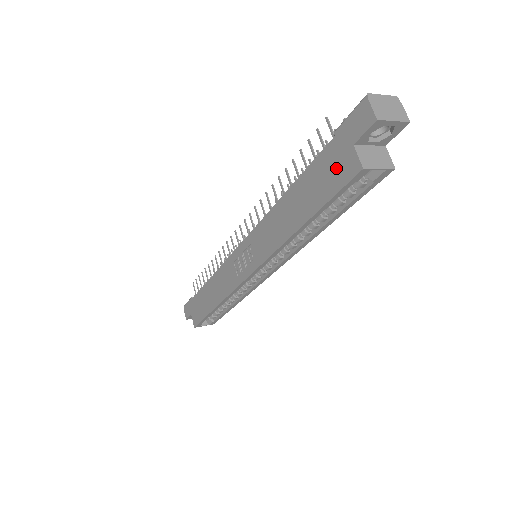
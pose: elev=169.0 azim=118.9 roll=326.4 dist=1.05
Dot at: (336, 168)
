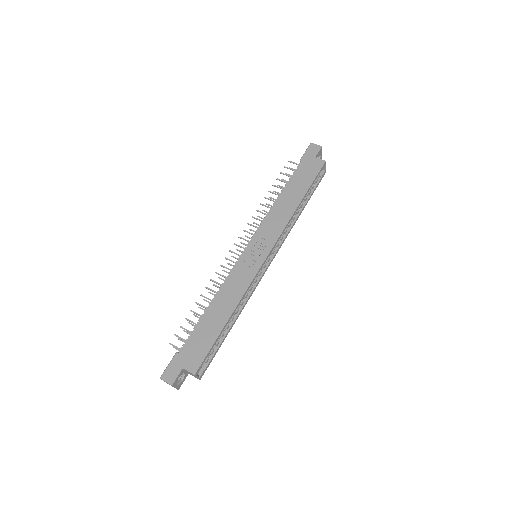
Dot at: (311, 168)
